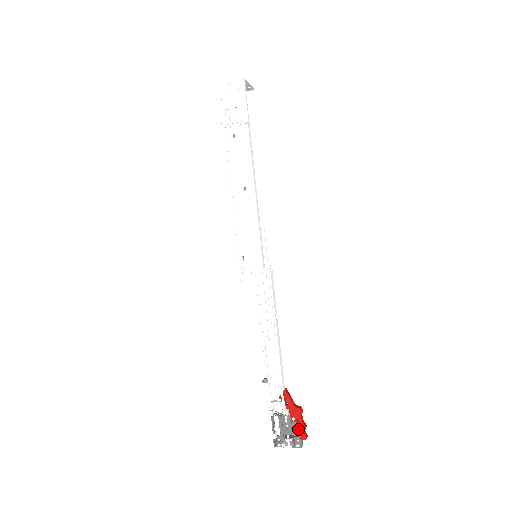
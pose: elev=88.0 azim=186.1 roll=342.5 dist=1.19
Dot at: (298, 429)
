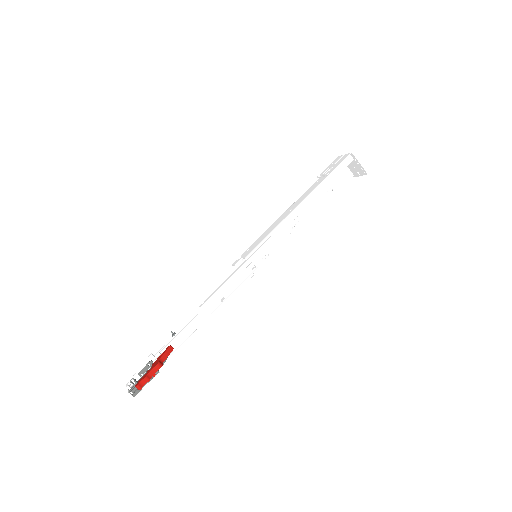
Dot at: (143, 376)
